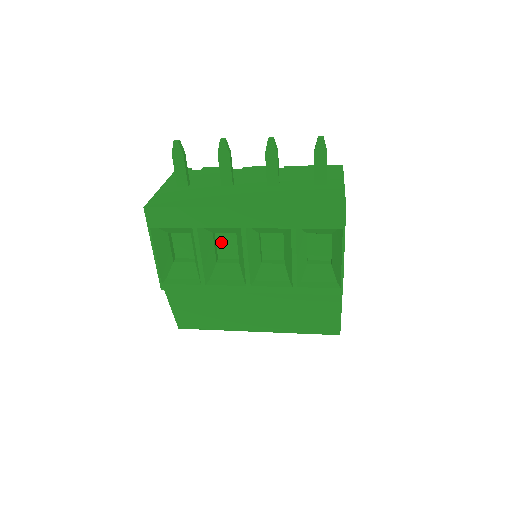
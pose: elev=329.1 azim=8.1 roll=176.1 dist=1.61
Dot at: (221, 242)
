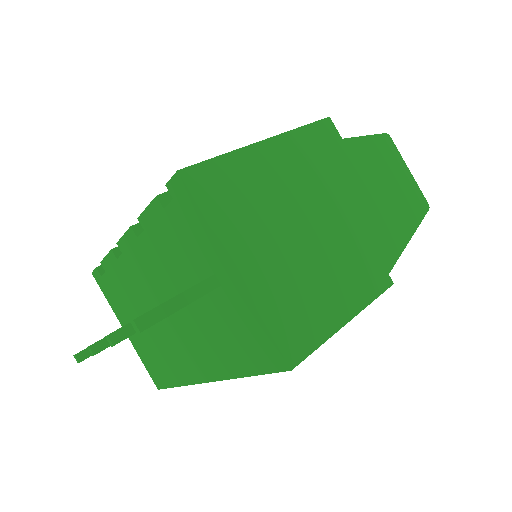
Dot at: occluded
